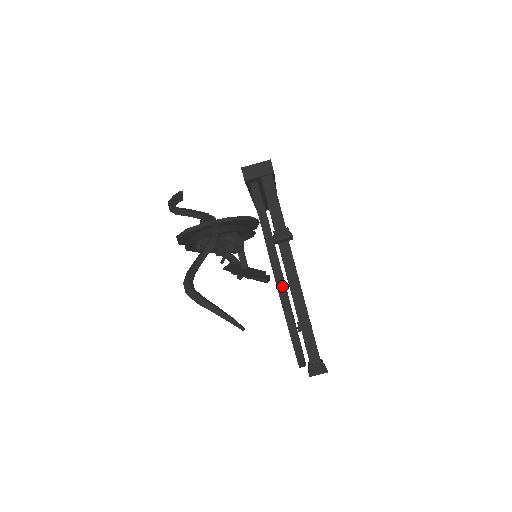
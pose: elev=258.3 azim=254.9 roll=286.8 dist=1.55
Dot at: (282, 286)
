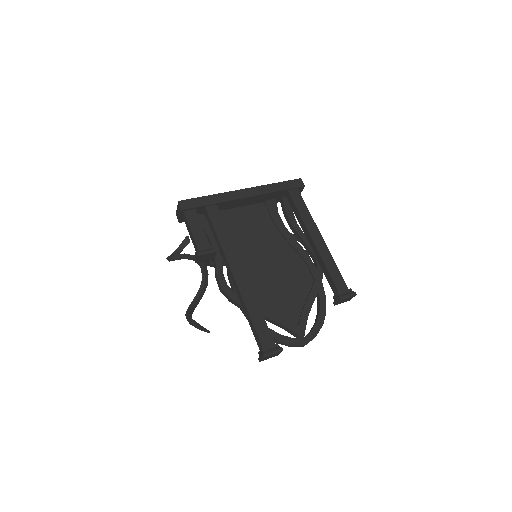
Dot at: (223, 291)
